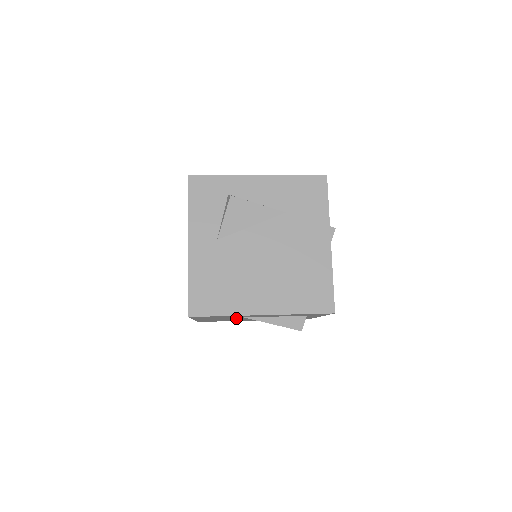
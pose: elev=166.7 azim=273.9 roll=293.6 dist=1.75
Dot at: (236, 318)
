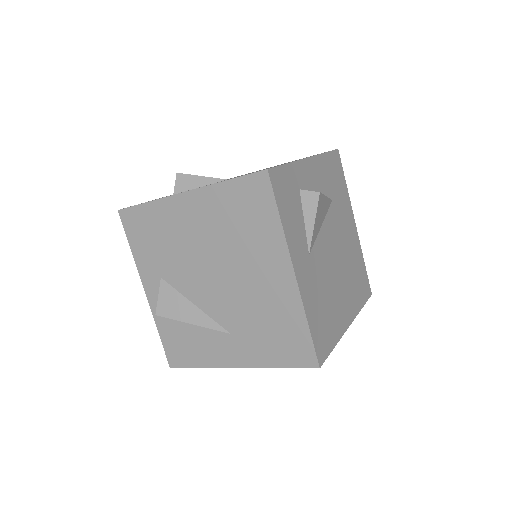
Dot at: occluded
